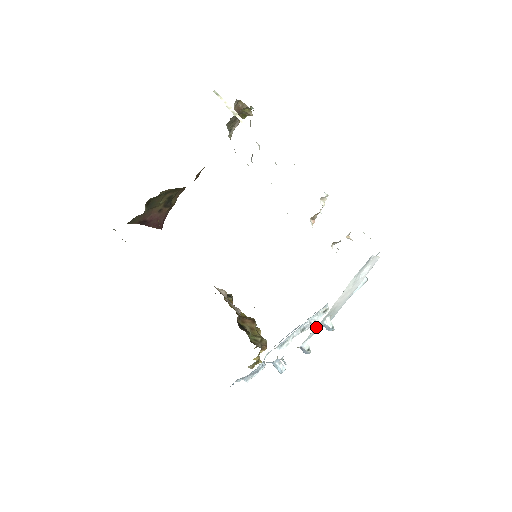
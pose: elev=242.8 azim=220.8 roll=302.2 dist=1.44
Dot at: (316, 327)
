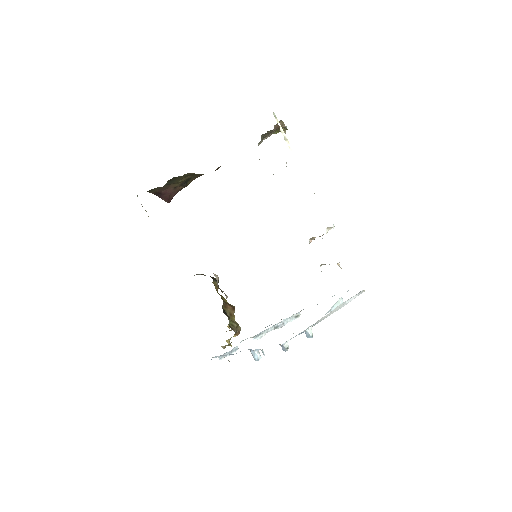
Dot at: occluded
